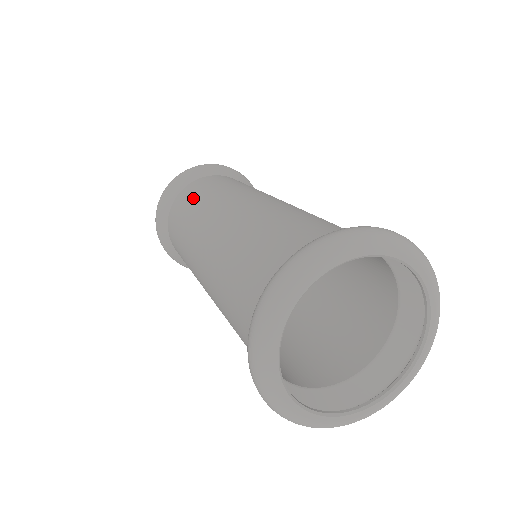
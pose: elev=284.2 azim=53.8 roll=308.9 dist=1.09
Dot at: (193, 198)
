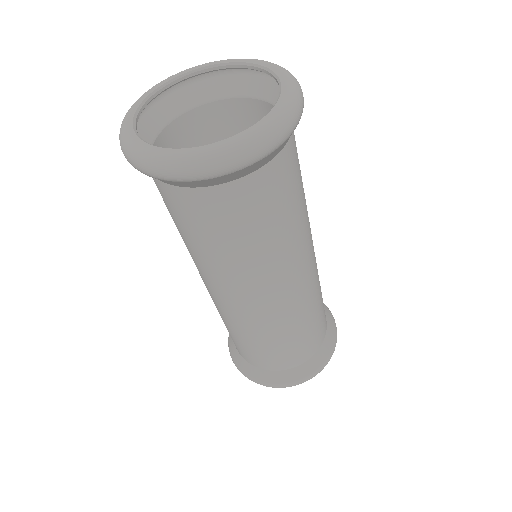
Dot at: occluded
